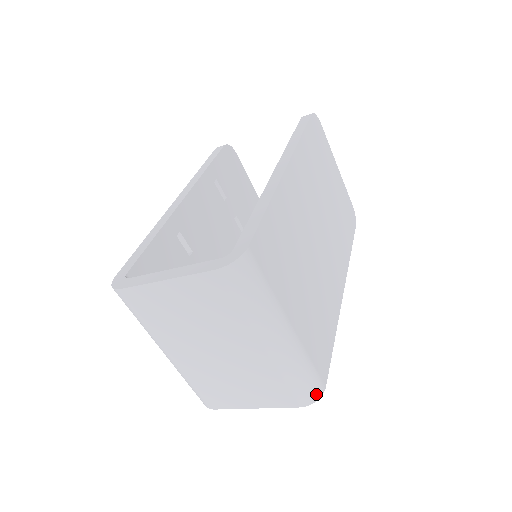
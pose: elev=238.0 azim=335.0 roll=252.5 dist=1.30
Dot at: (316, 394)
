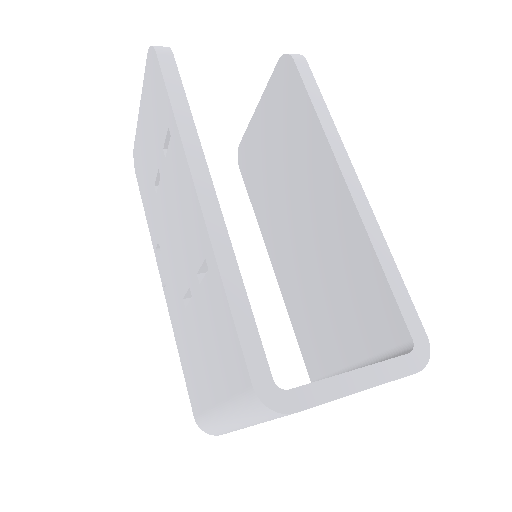
Dot at: occluded
